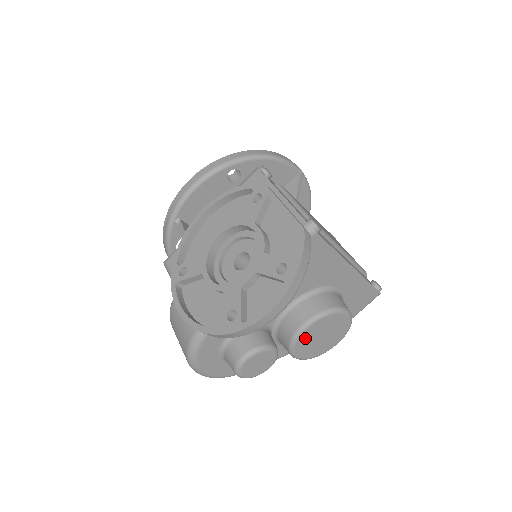
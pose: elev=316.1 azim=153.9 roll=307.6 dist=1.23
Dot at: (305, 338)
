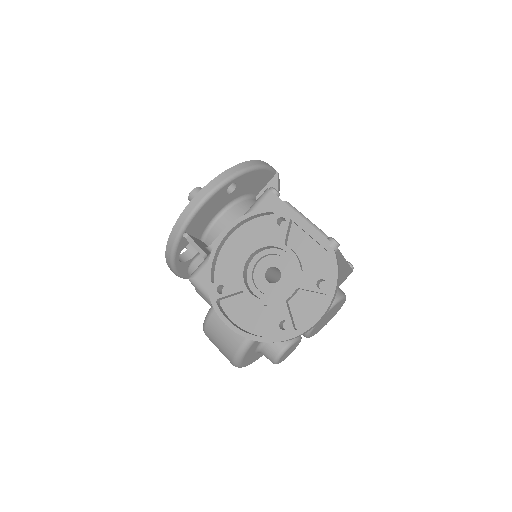
Dot at: (319, 323)
